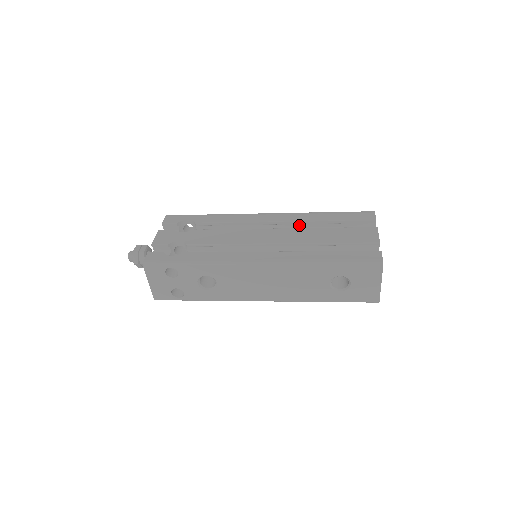
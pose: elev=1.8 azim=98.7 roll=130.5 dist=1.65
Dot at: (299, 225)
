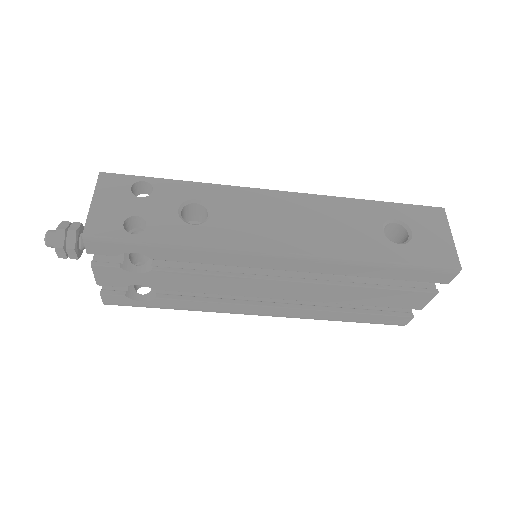
Dot at: occluded
